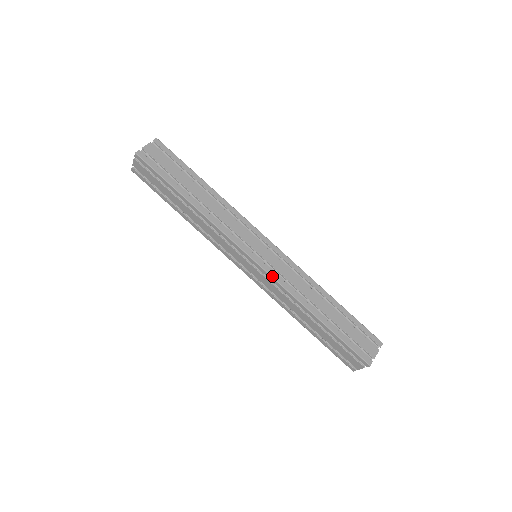
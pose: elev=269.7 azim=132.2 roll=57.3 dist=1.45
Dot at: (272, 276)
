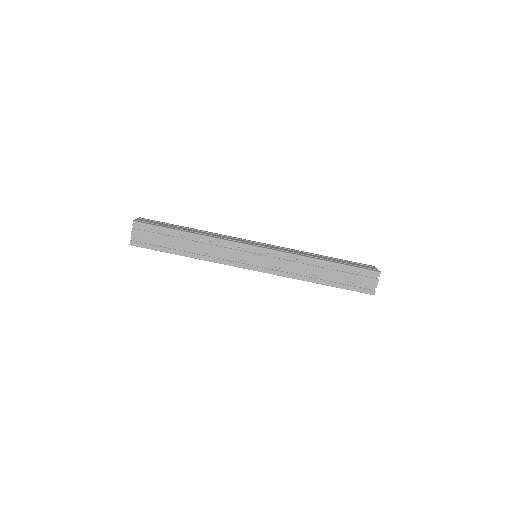
Dot at: (273, 274)
